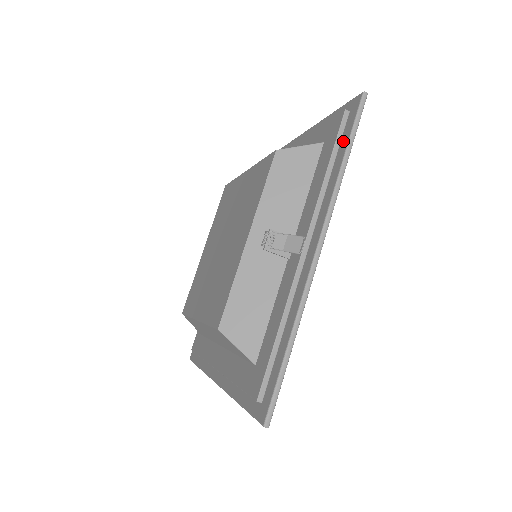
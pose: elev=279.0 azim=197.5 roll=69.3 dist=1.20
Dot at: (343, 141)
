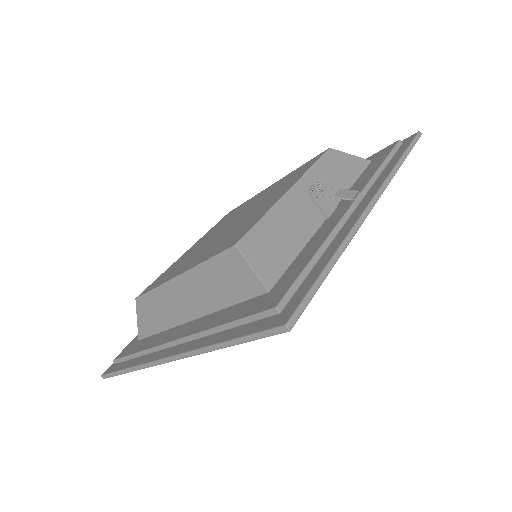
Dot at: (398, 153)
